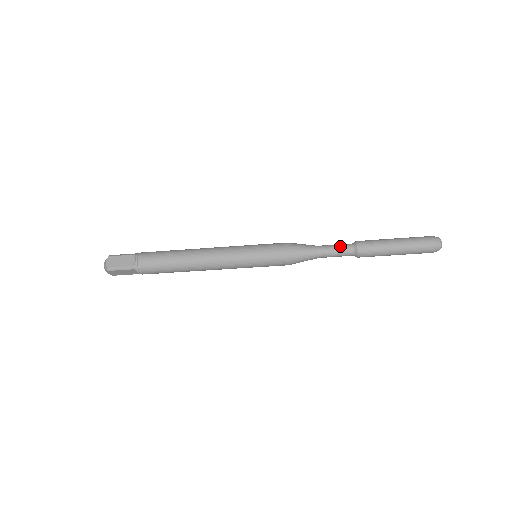
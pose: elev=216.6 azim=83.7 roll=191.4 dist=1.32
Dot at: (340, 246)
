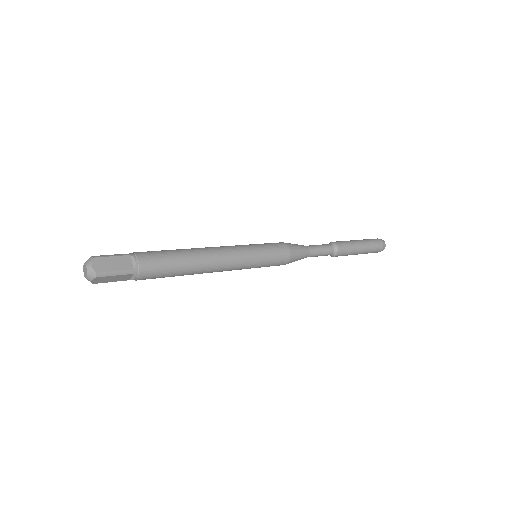
Dot at: (324, 246)
